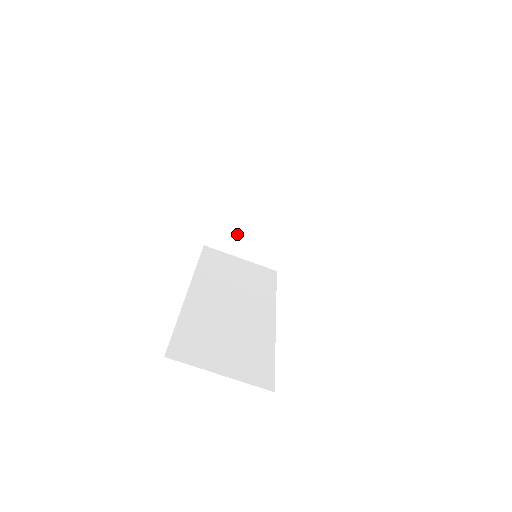
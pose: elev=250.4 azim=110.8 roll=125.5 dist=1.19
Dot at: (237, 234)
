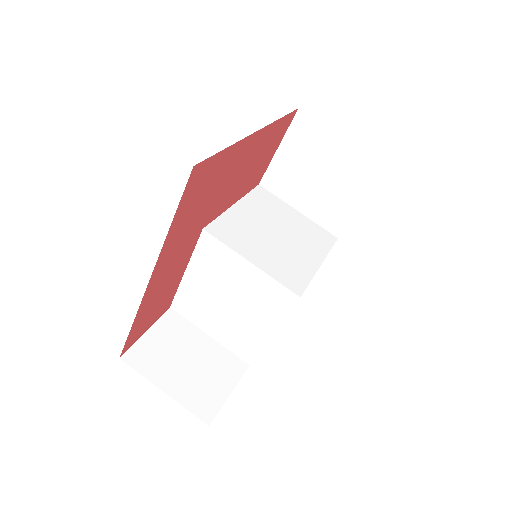
Dot at: (237, 237)
